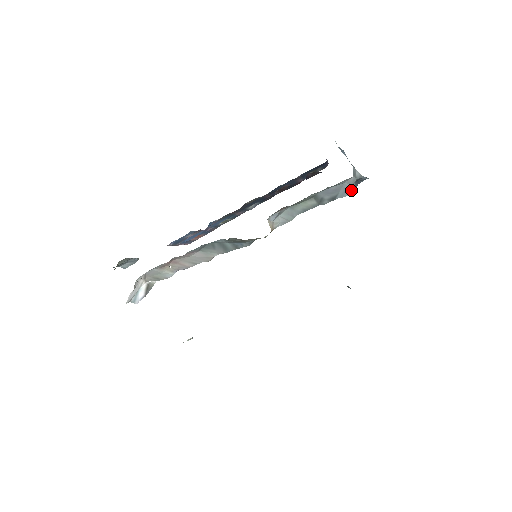
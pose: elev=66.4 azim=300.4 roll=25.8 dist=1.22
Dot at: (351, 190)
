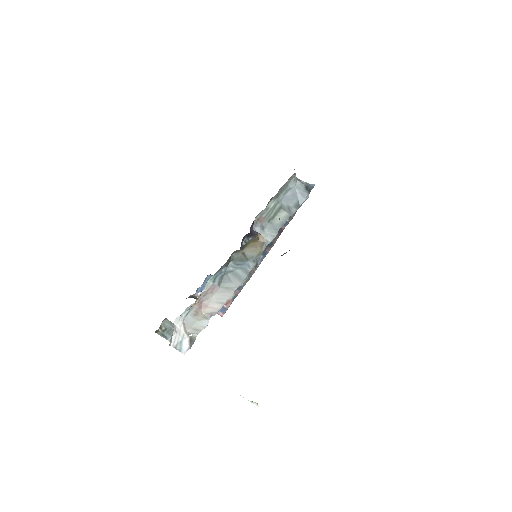
Dot at: (305, 193)
